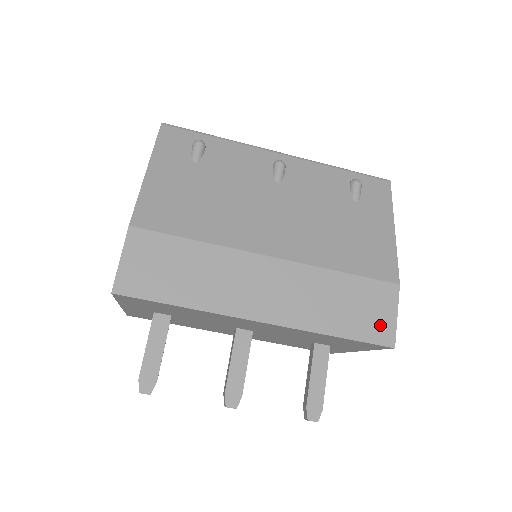
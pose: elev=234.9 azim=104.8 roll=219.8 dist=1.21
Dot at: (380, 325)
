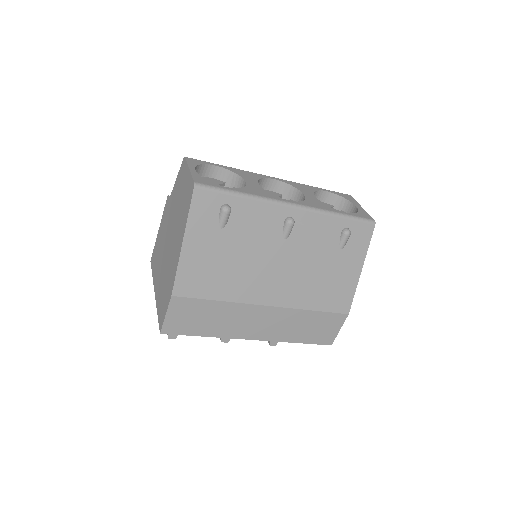
Dot at: (327, 335)
